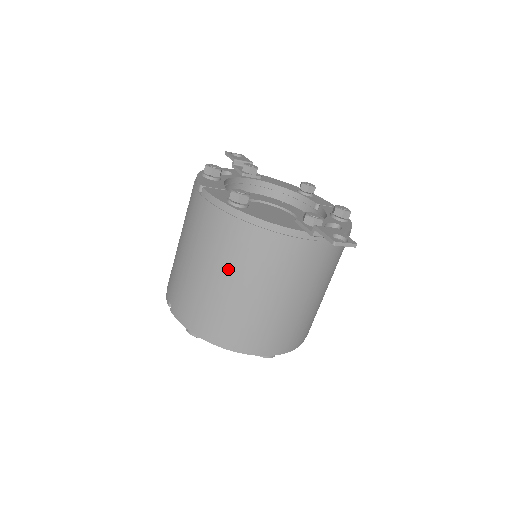
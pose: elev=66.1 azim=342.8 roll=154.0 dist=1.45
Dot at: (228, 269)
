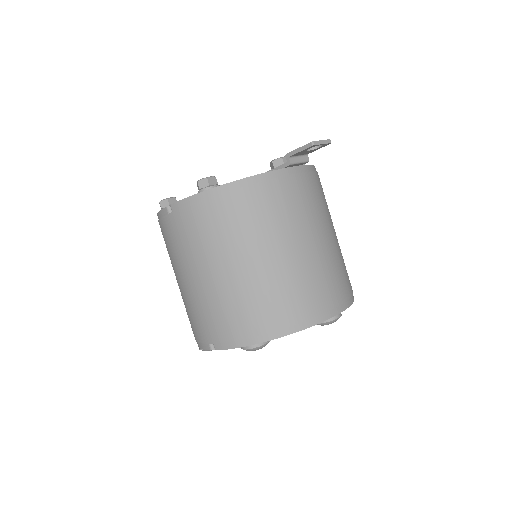
Dot at: (242, 248)
